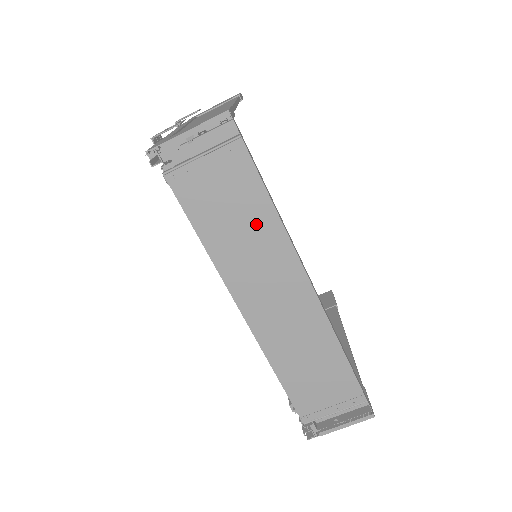
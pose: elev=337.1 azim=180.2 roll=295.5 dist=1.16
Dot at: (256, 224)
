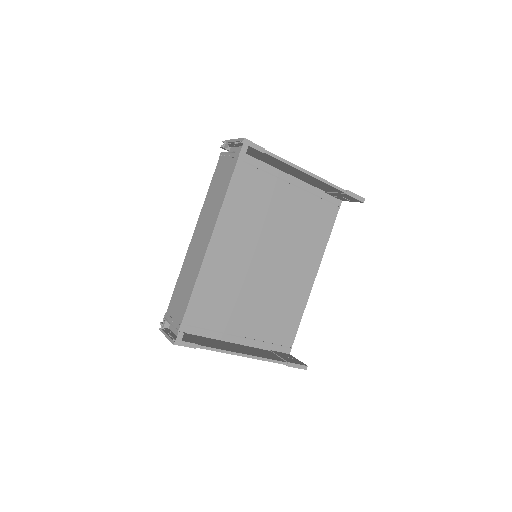
Dot at: (220, 195)
